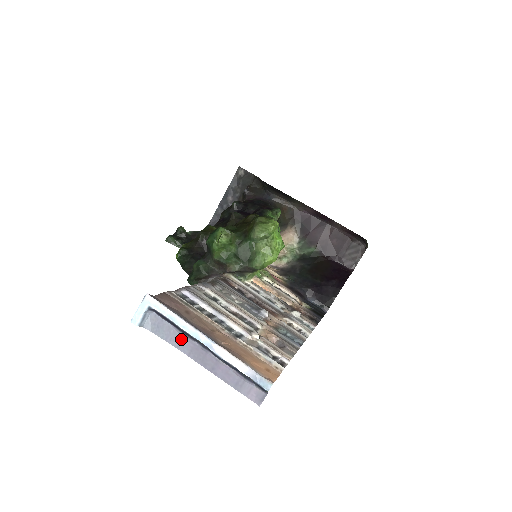
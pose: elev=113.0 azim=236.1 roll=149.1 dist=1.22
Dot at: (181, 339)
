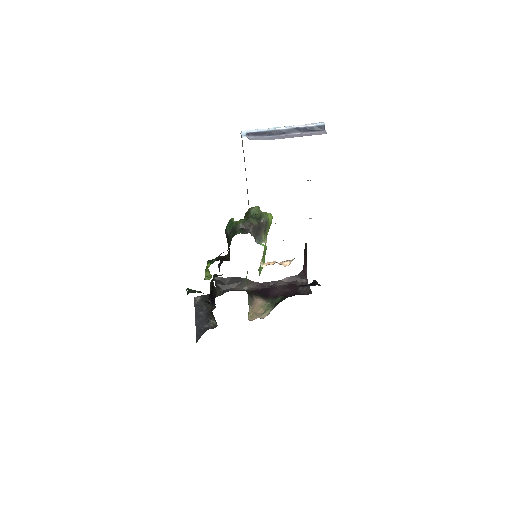
Dot at: (271, 138)
